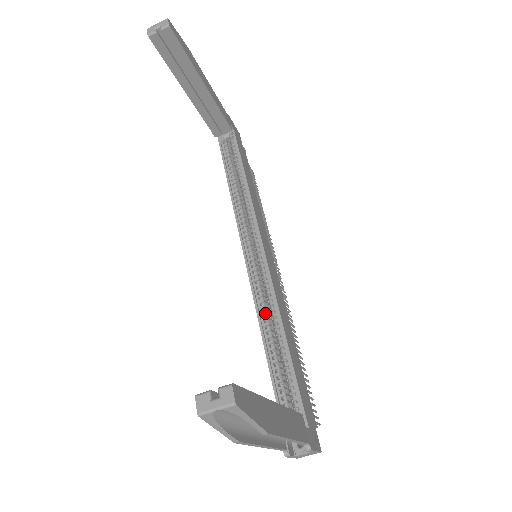
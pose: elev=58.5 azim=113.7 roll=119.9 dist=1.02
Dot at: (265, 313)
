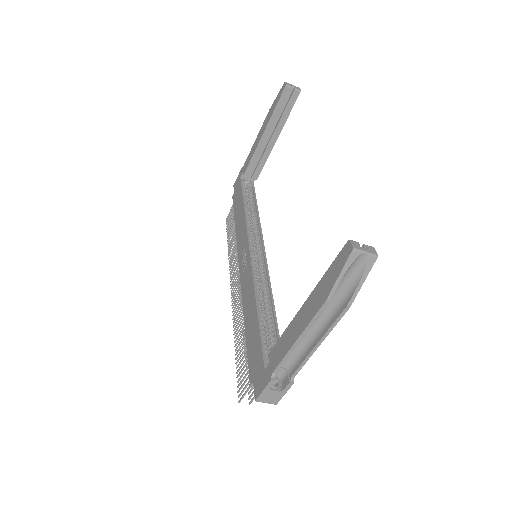
Dot at: (259, 290)
